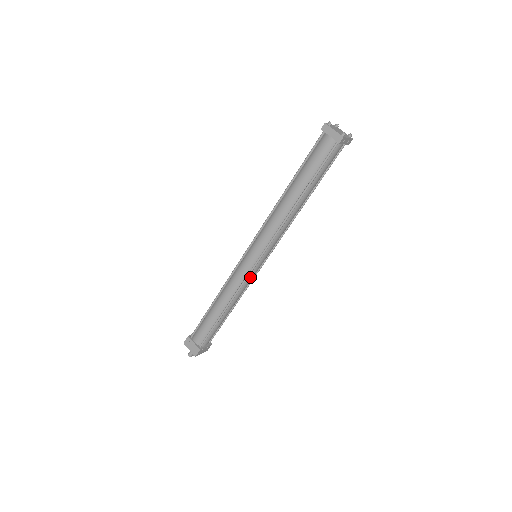
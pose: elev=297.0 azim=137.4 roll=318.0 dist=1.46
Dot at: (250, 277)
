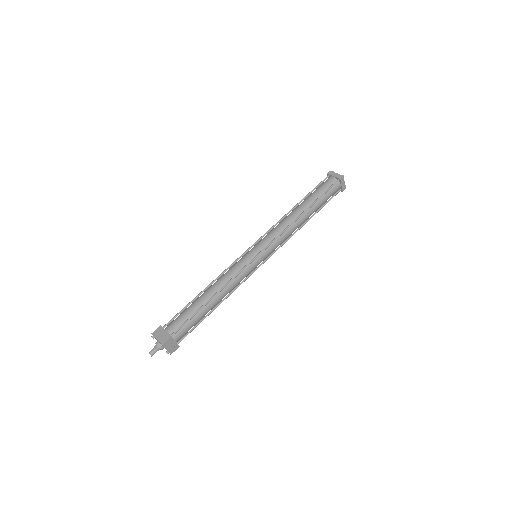
Dot at: (247, 270)
